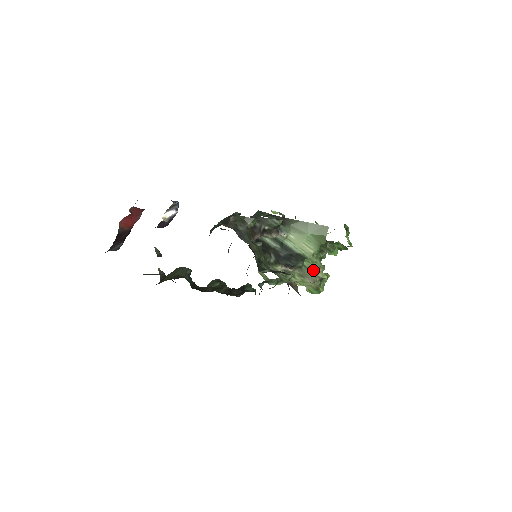
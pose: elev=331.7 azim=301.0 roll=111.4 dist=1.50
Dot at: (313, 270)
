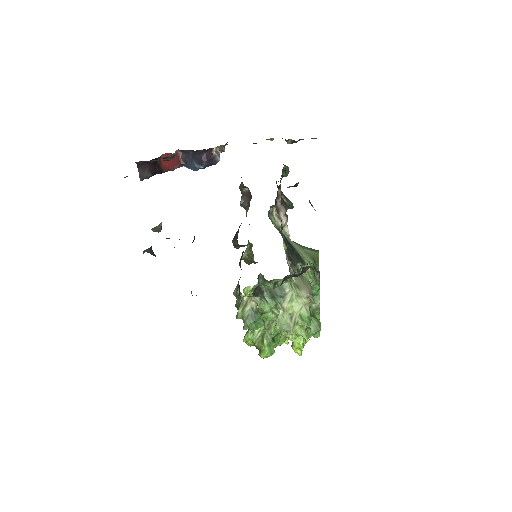
Dot at: (308, 282)
